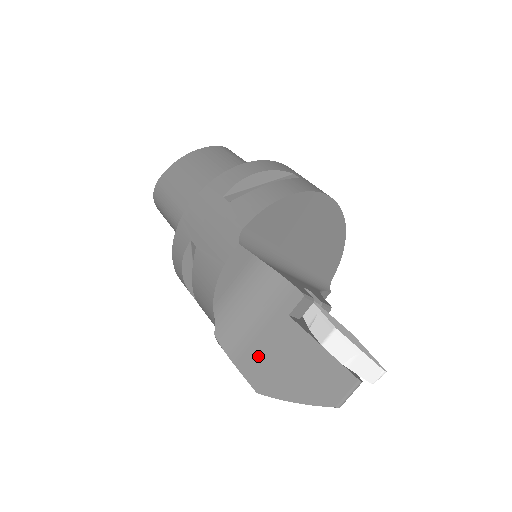
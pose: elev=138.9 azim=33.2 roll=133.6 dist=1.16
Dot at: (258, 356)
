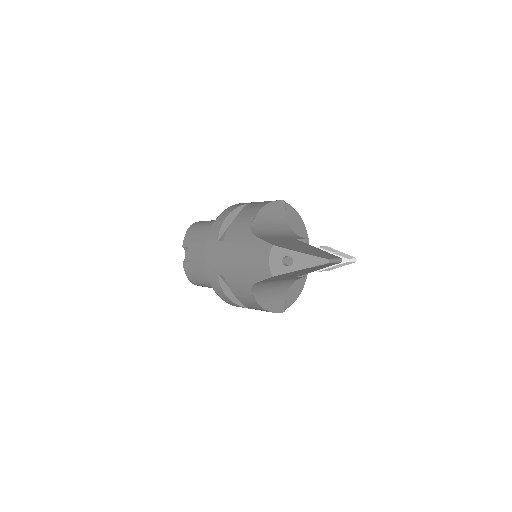
Dot at: (275, 240)
